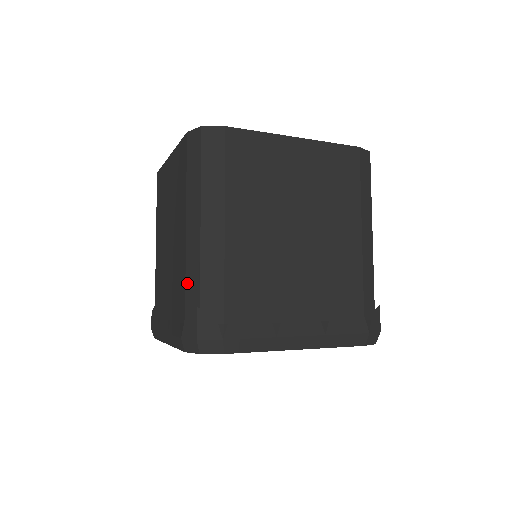
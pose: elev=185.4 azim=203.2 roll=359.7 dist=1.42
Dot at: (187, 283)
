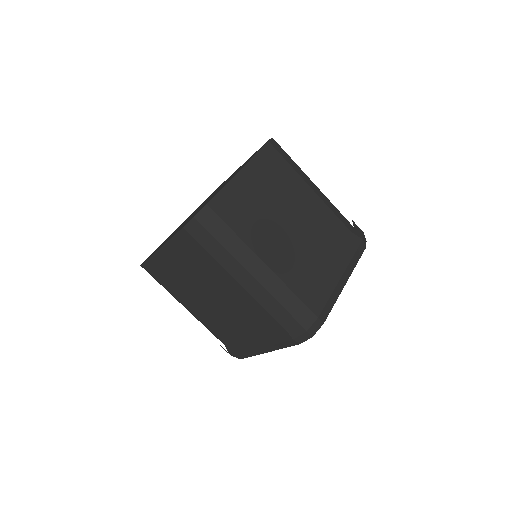
Dot at: occluded
